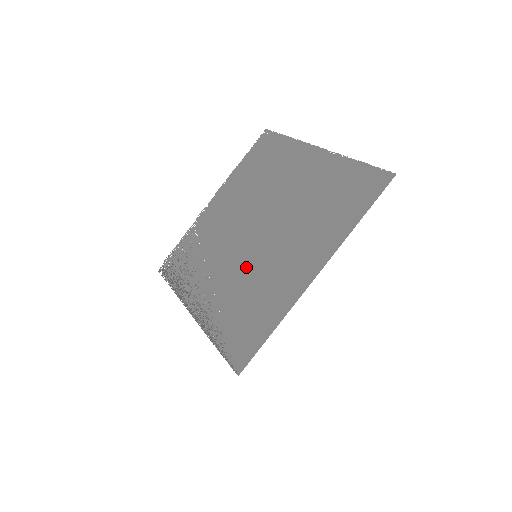
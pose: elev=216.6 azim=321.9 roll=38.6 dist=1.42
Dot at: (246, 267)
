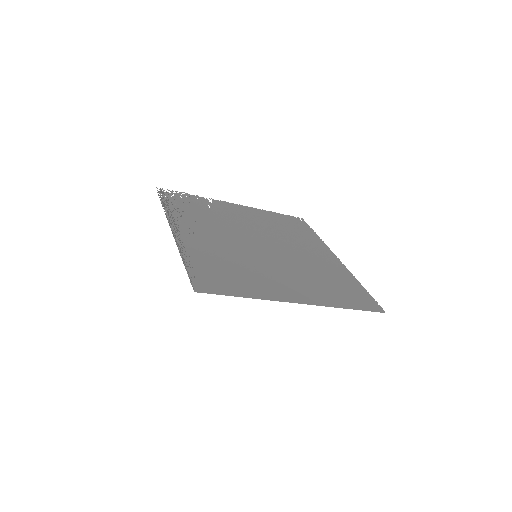
Dot at: (244, 253)
